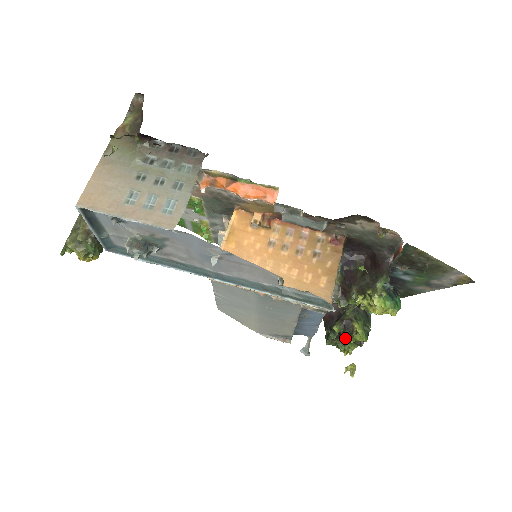
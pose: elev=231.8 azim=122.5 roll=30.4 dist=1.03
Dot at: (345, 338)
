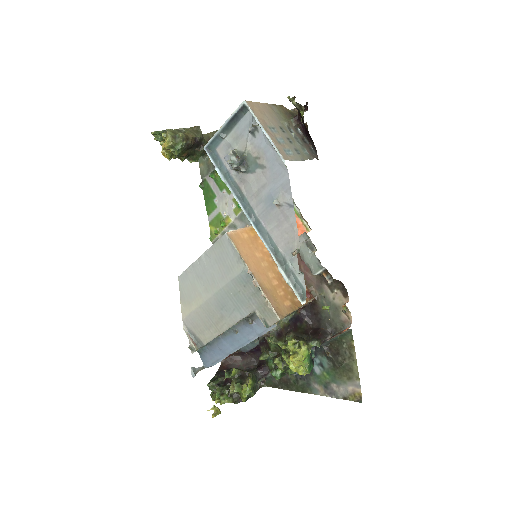
Dot at: (231, 387)
